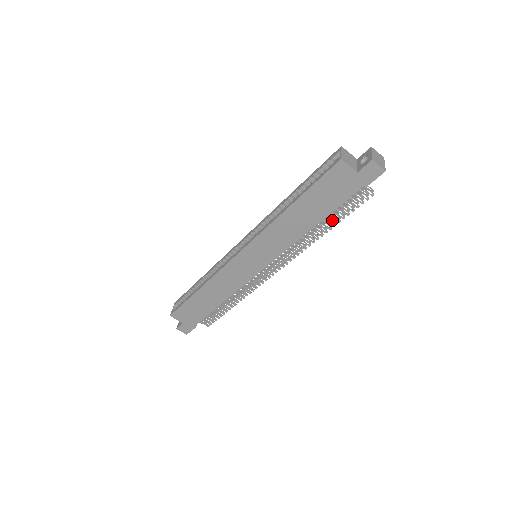
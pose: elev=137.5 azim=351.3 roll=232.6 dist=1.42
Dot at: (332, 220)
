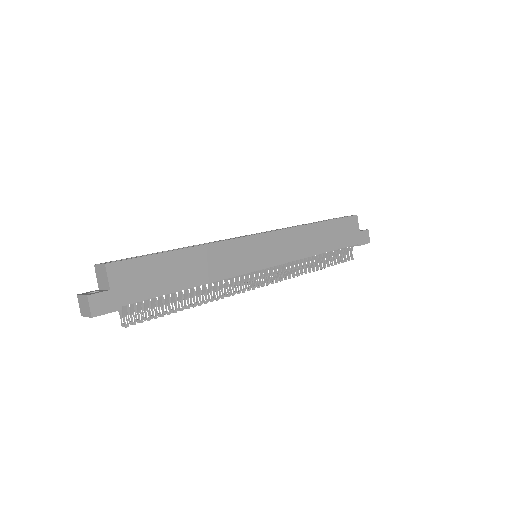
Dot at: (324, 262)
